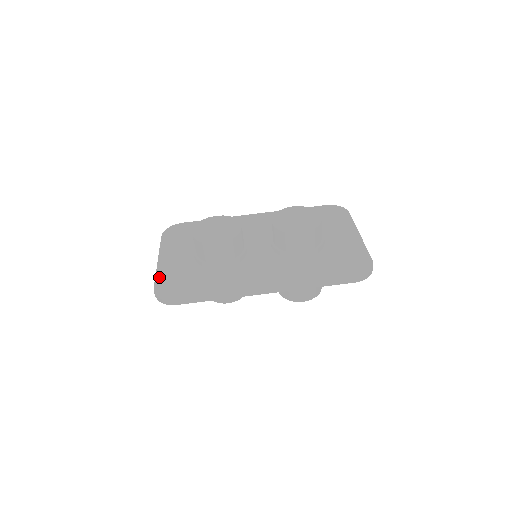
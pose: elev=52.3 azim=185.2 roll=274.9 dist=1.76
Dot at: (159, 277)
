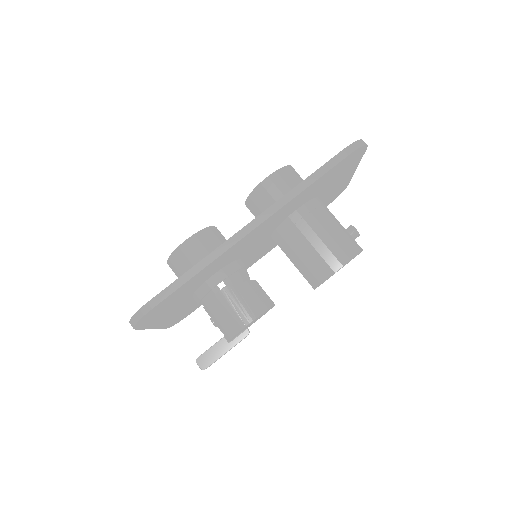
Dot at: occluded
